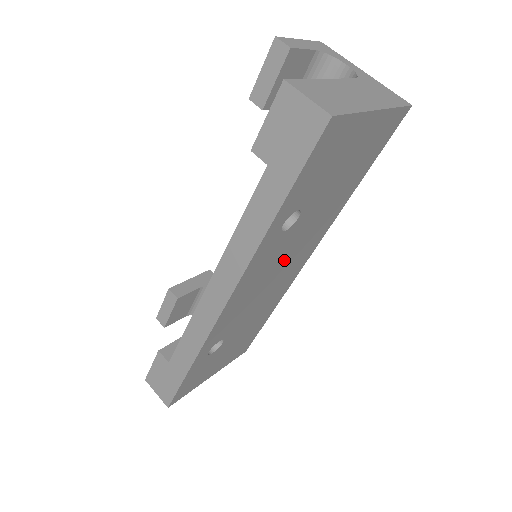
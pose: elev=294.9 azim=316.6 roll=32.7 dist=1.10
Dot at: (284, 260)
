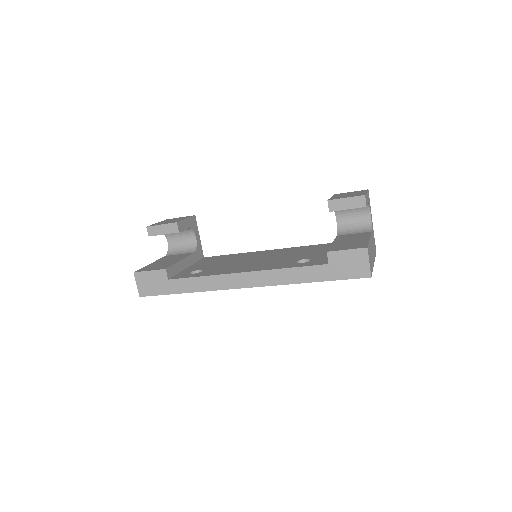
Dot at: occluded
